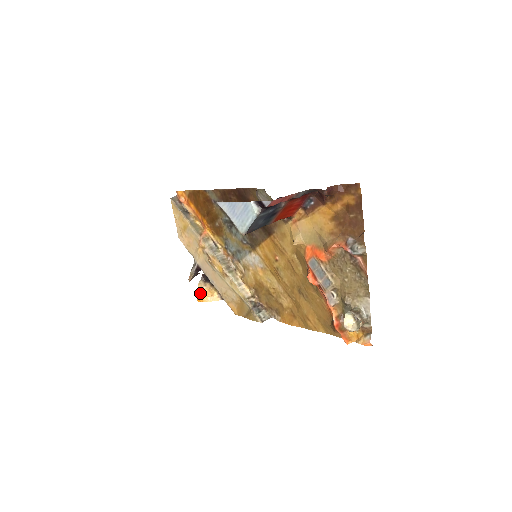
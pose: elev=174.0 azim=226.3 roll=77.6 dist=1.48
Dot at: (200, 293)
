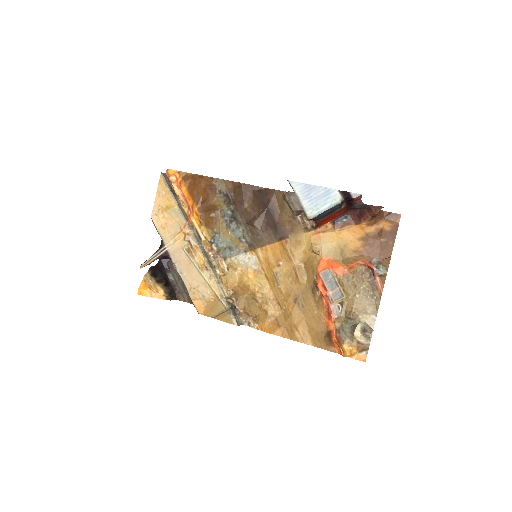
Dot at: (145, 285)
